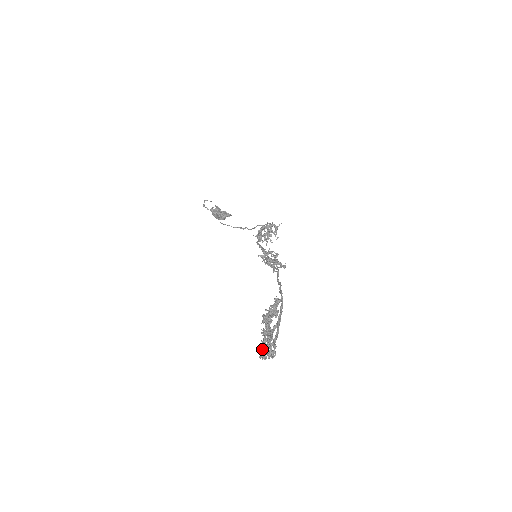
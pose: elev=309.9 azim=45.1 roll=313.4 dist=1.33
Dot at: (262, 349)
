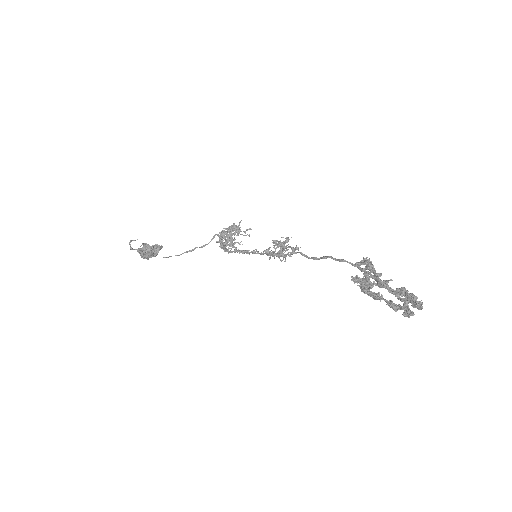
Dot at: occluded
